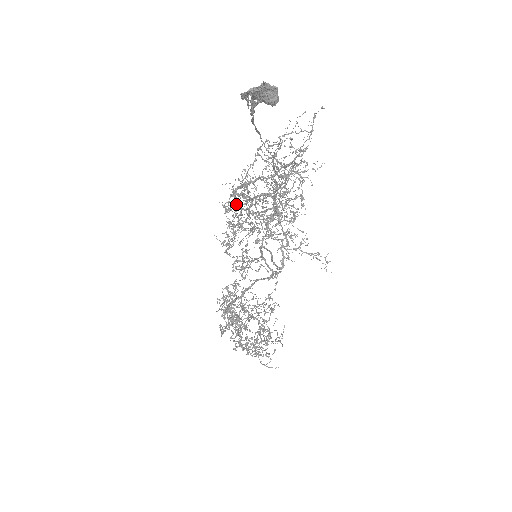
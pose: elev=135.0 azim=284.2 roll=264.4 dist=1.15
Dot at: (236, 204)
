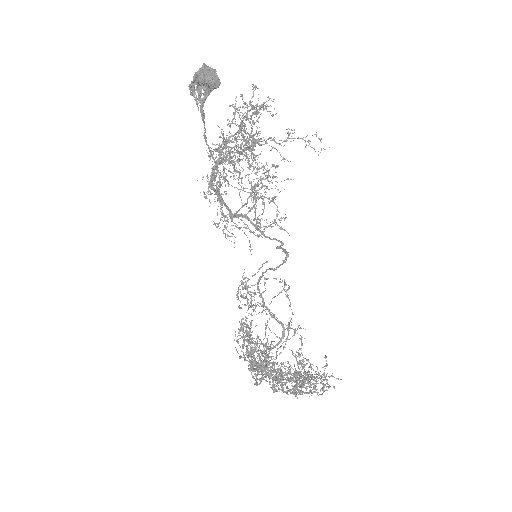
Dot at: (216, 148)
